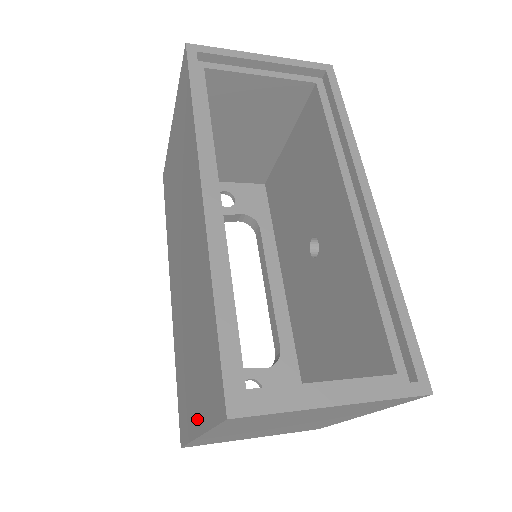
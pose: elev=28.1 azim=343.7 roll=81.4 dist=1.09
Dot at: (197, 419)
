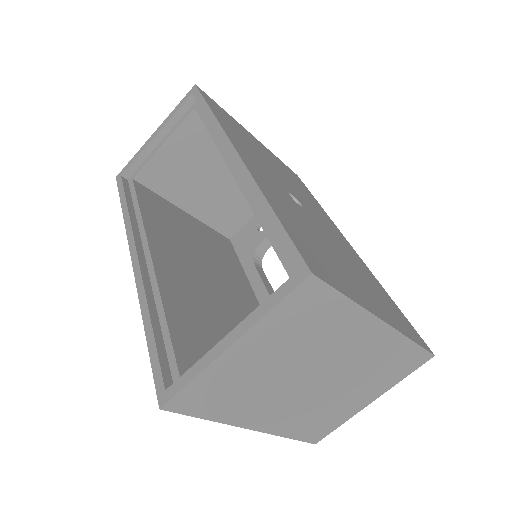
Dot at: occluded
